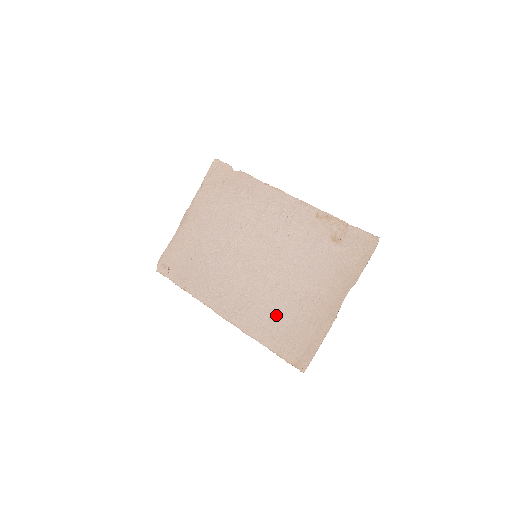
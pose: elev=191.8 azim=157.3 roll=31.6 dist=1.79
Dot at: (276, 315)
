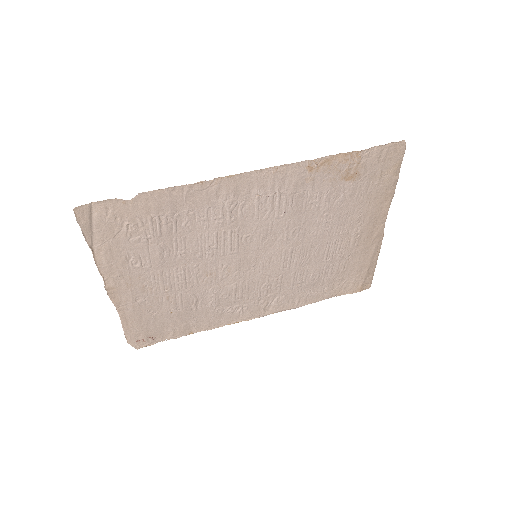
Dot at: (318, 277)
